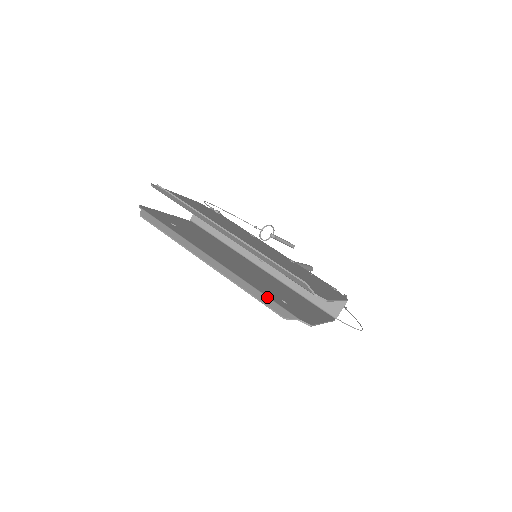
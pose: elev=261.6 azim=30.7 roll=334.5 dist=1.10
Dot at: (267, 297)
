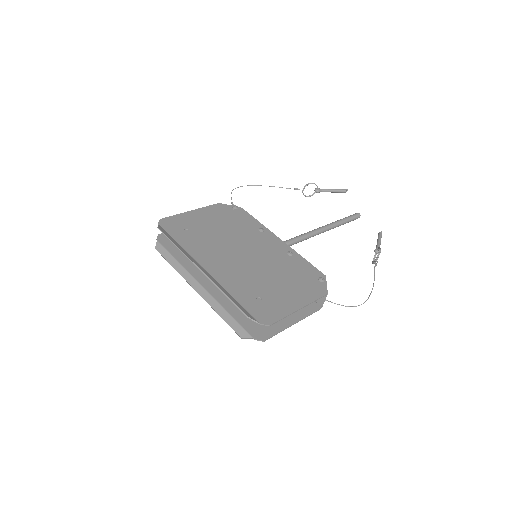
Dot at: (233, 319)
